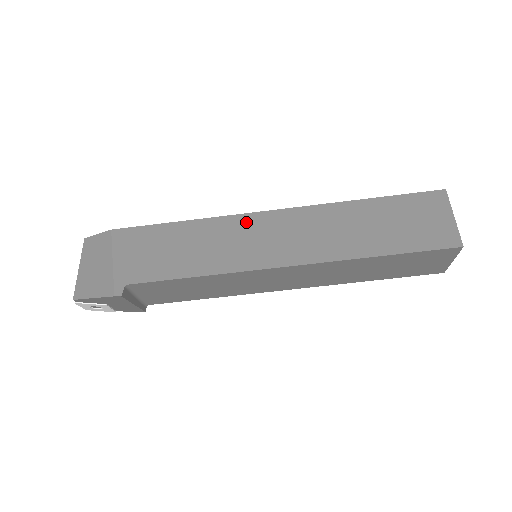
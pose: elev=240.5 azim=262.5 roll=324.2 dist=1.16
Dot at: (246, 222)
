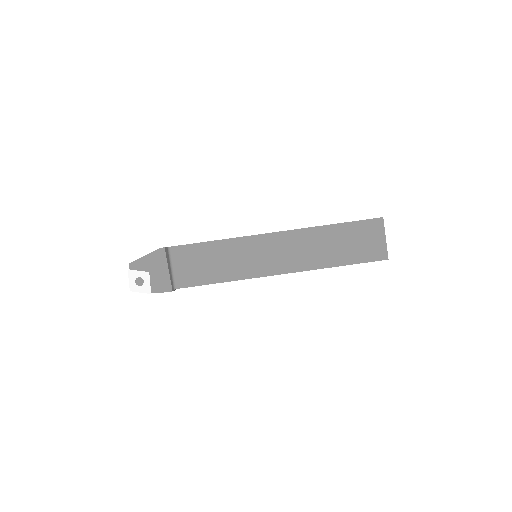
Dot at: occluded
